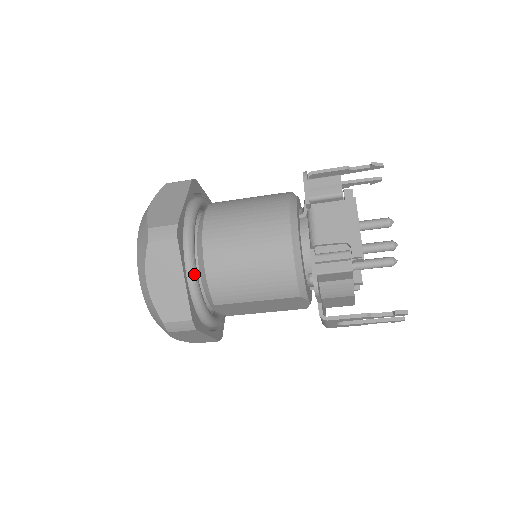
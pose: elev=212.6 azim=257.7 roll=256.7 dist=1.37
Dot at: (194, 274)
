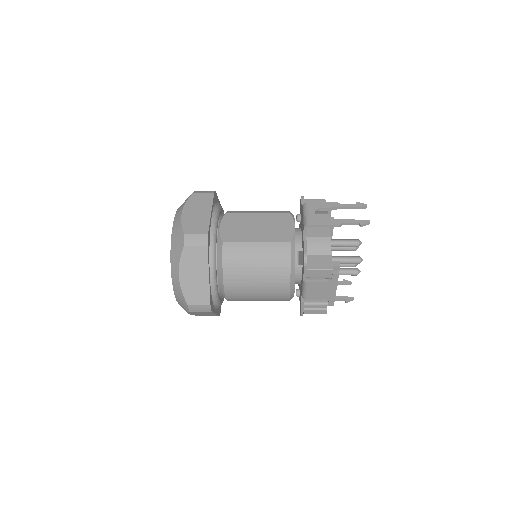
Dot at: occluded
